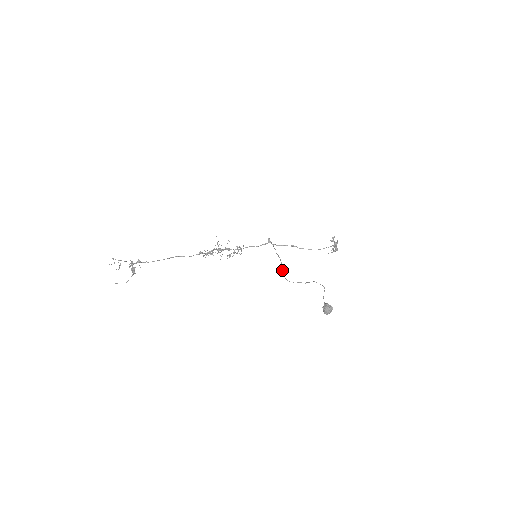
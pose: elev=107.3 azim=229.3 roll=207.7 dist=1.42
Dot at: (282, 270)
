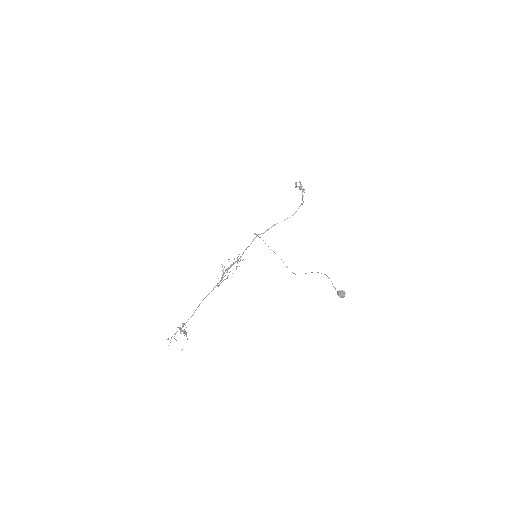
Dot at: (286, 266)
